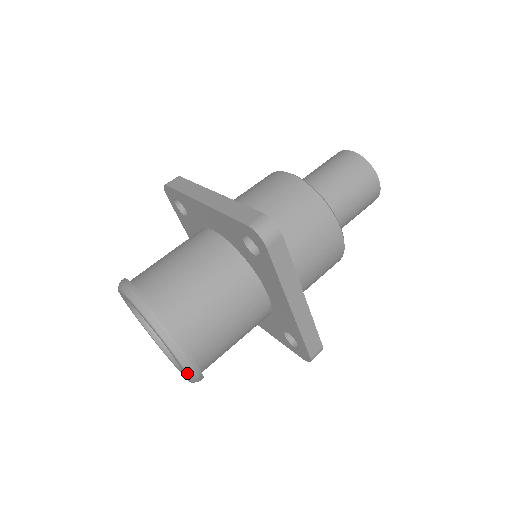
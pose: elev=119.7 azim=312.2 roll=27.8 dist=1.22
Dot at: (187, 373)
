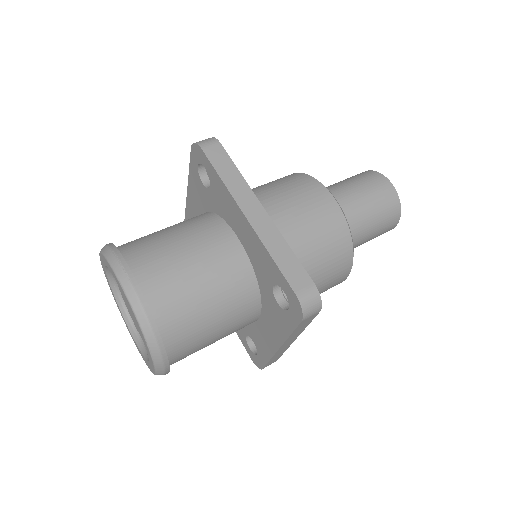
Dot at: (128, 299)
